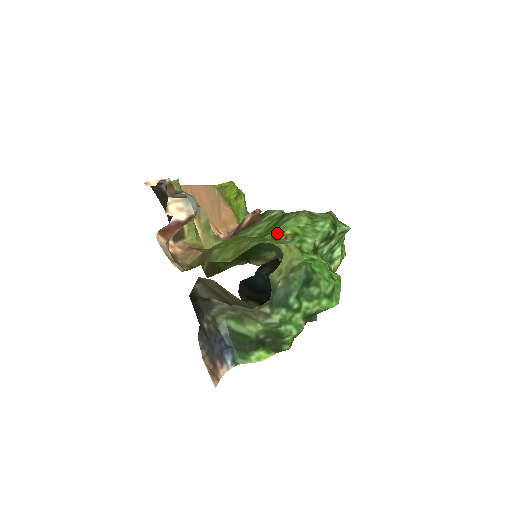
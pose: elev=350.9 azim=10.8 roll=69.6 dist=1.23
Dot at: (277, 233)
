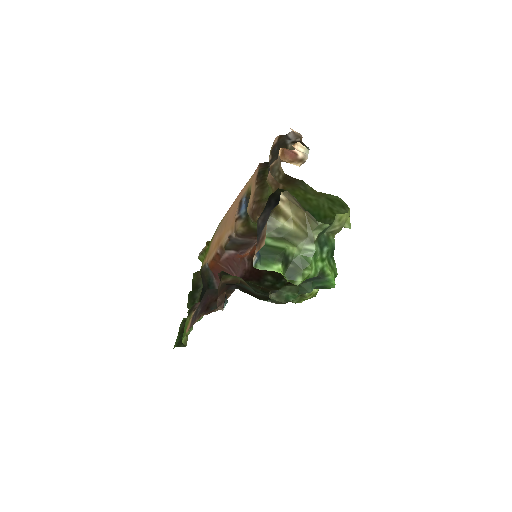
Dot at: occluded
